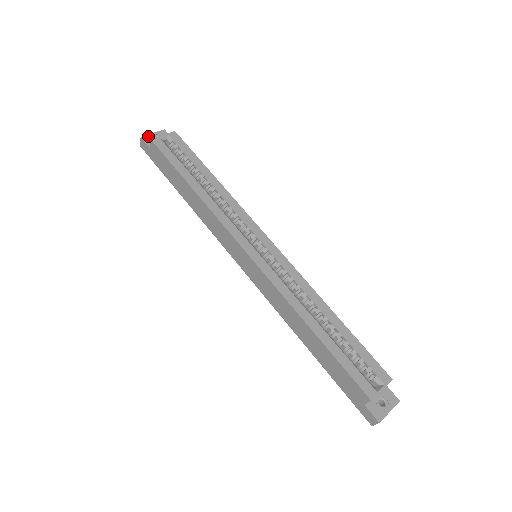
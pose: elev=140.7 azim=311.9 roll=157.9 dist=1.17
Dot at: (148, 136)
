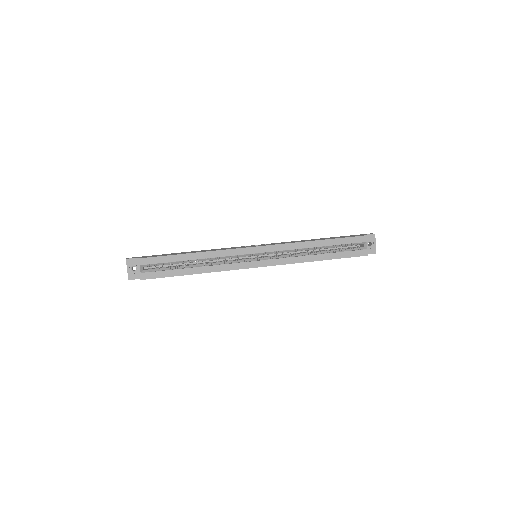
Dot at: (129, 275)
